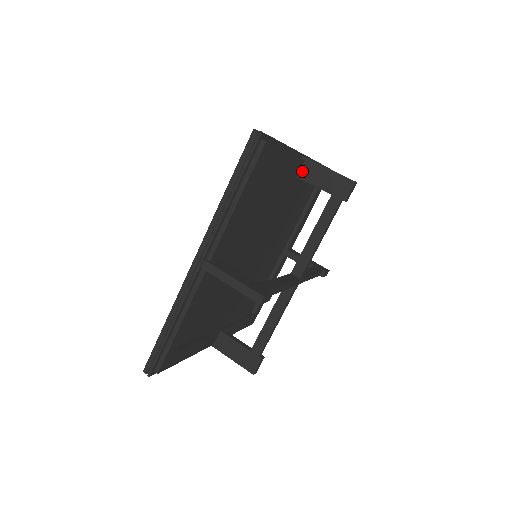
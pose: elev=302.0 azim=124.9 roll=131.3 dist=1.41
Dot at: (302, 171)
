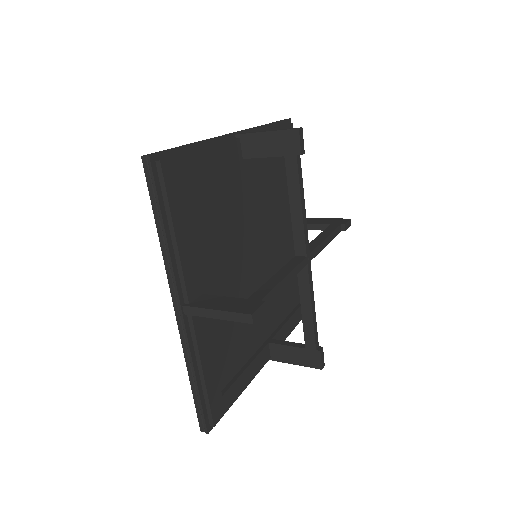
Dot at: occluded
